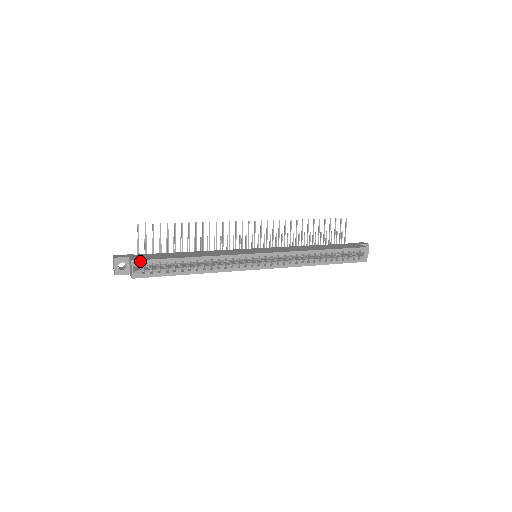
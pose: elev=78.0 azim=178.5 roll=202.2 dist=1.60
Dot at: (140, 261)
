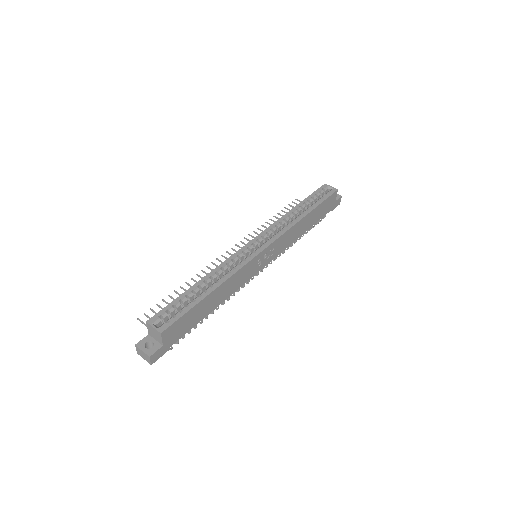
Dot at: (154, 317)
